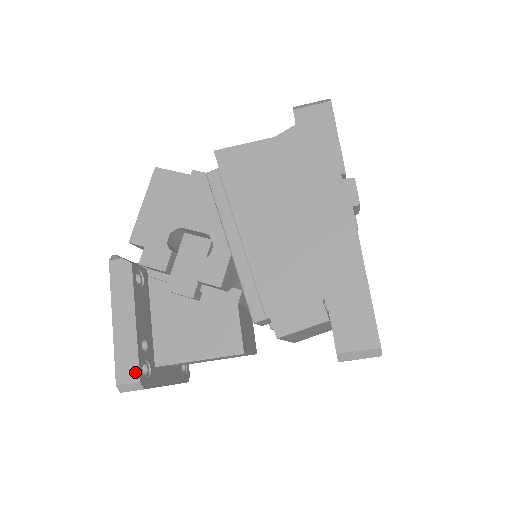
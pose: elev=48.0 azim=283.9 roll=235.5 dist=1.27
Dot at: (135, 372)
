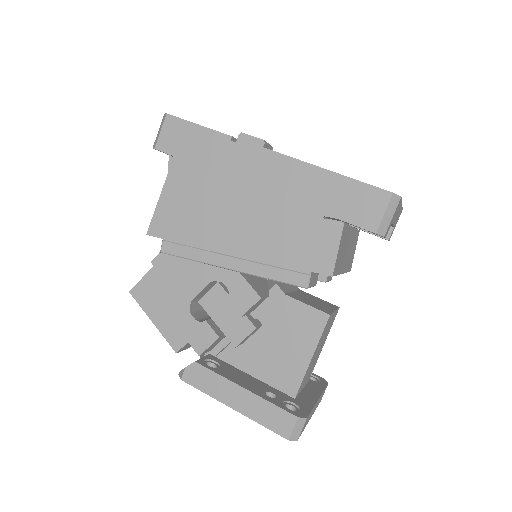
Dot at: (287, 416)
